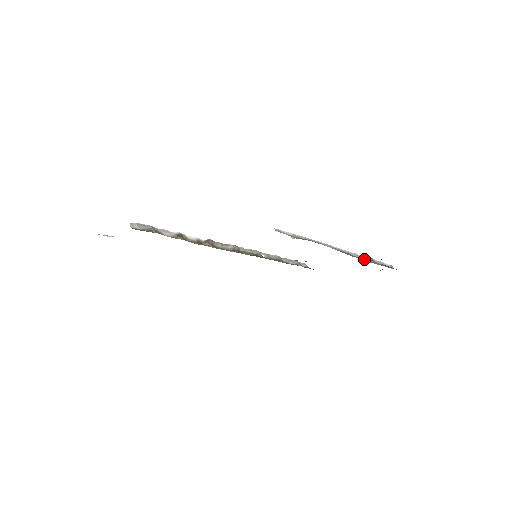
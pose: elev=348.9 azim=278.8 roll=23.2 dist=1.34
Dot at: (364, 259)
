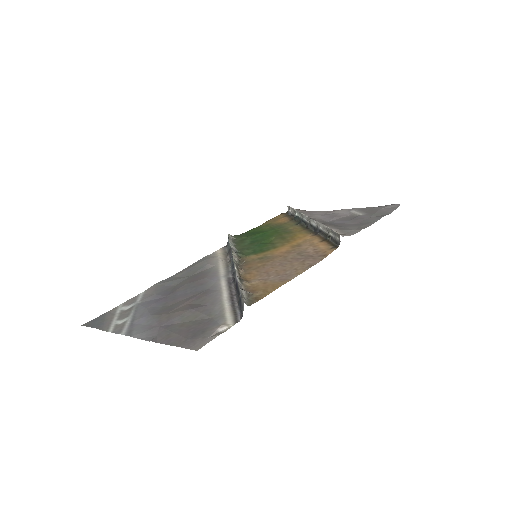
Dot at: (315, 217)
